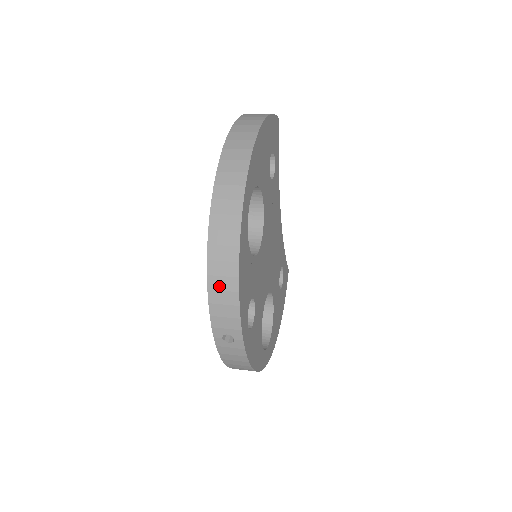
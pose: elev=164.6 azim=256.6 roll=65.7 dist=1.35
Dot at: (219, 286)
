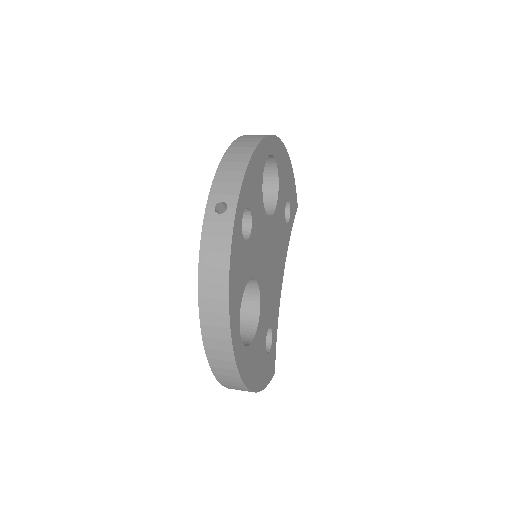
Dot at: (232, 159)
